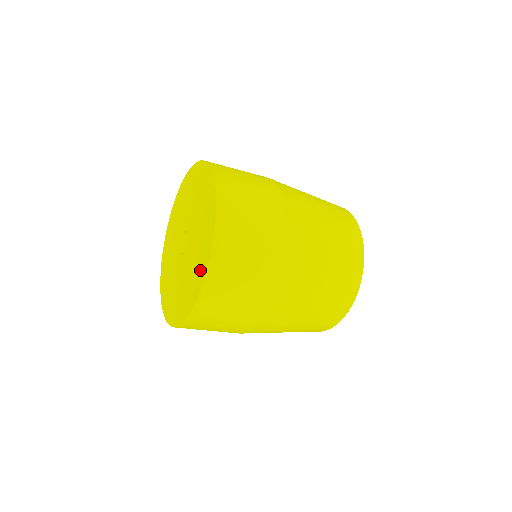
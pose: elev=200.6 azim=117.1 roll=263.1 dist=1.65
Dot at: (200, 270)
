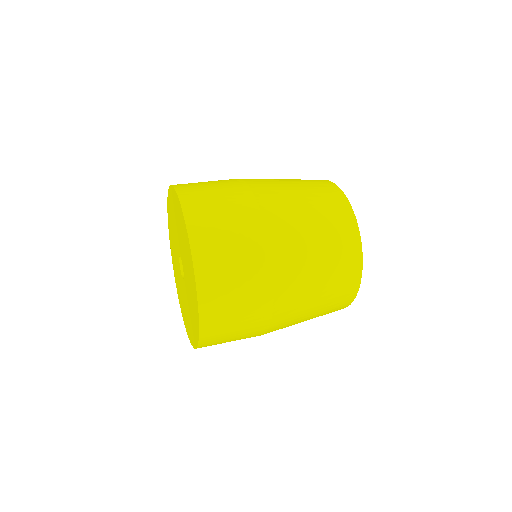
Dot at: (189, 330)
